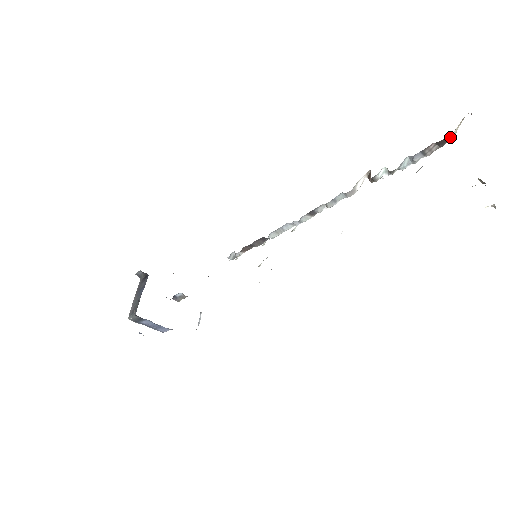
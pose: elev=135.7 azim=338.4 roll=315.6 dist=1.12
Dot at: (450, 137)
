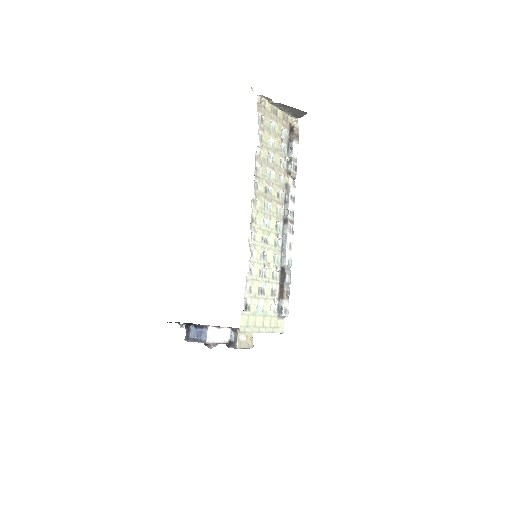
Dot at: (292, 127)
